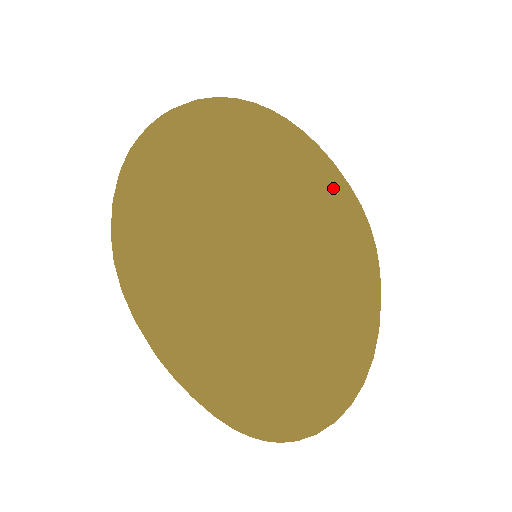
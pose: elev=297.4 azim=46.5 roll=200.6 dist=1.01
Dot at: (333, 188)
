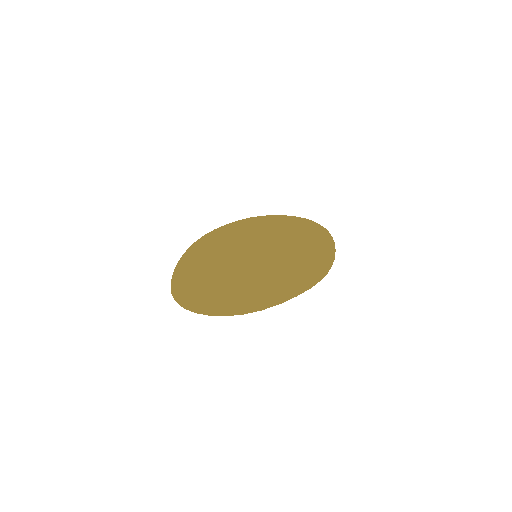
Dot at: (324, 256)
